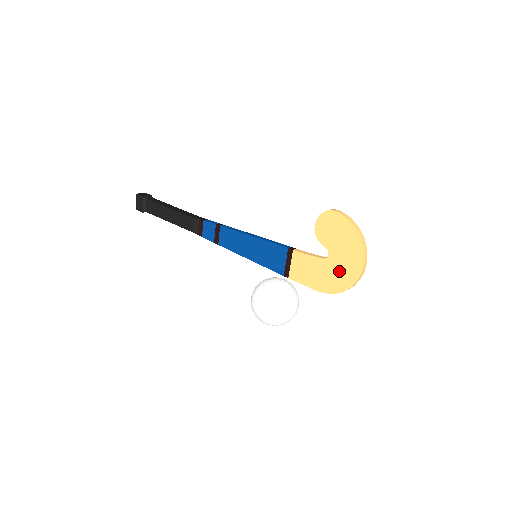
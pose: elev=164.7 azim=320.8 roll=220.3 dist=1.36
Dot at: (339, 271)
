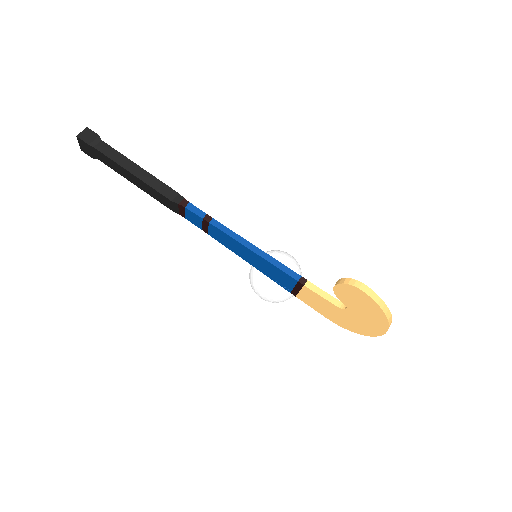
Dot at: (356, 323)
